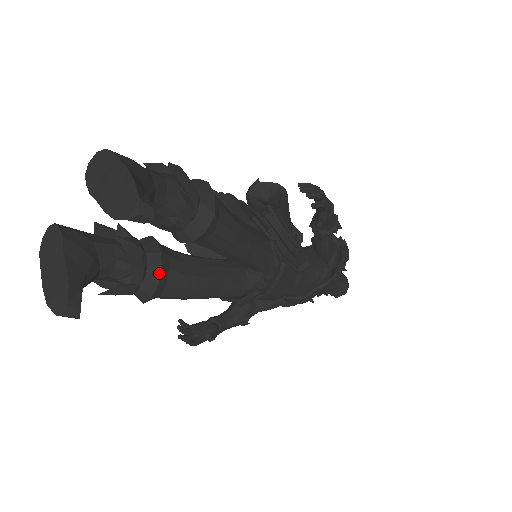
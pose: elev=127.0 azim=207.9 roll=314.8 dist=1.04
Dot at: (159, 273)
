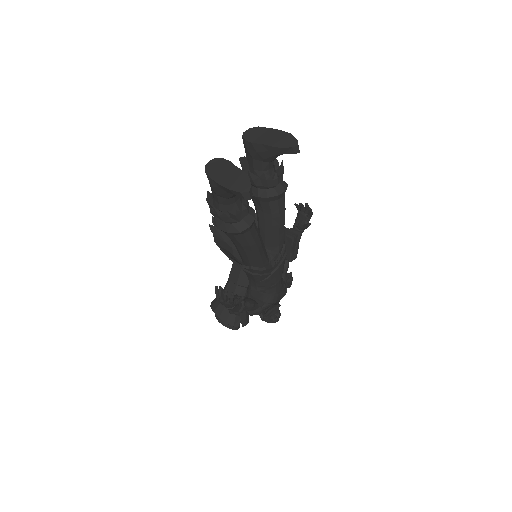
Dot at: (254, 213)
